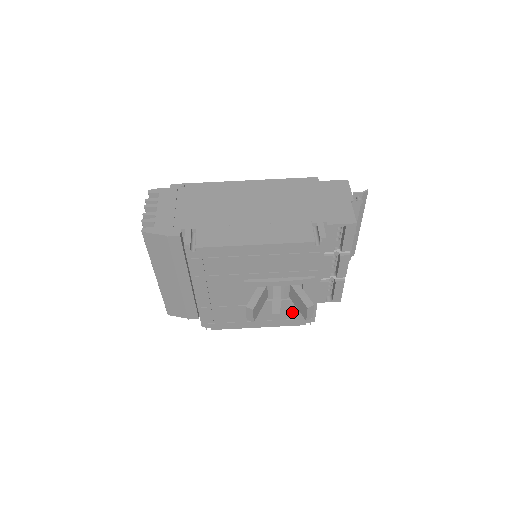
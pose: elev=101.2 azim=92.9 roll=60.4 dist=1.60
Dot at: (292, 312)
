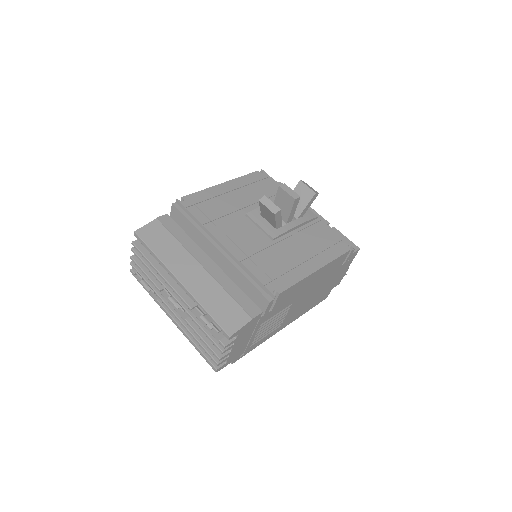
Dot at: (321, 238)
